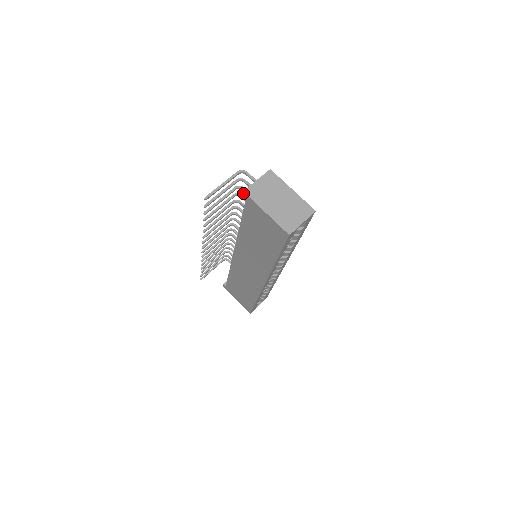
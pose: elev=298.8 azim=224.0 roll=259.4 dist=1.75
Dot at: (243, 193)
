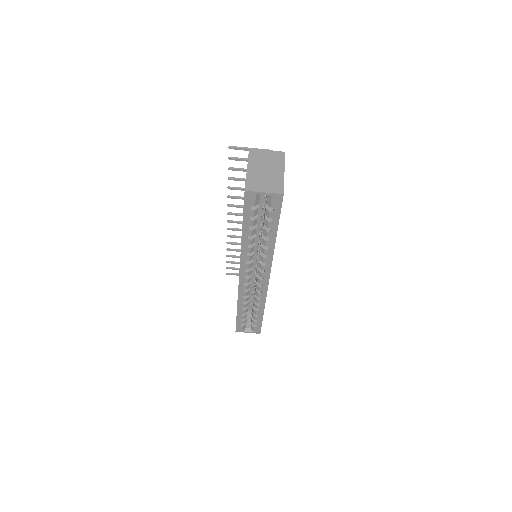
Dot at: (249, 151)
